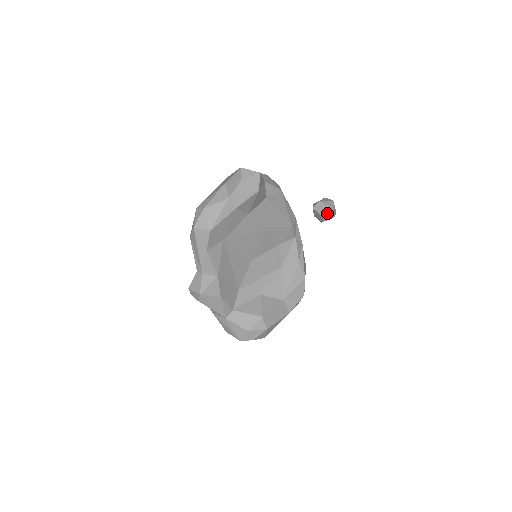
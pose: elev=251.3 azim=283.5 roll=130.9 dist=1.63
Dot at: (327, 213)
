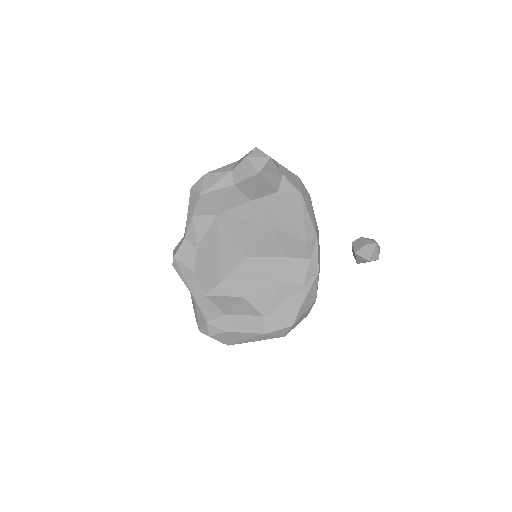
Dot at: (362, 252)
